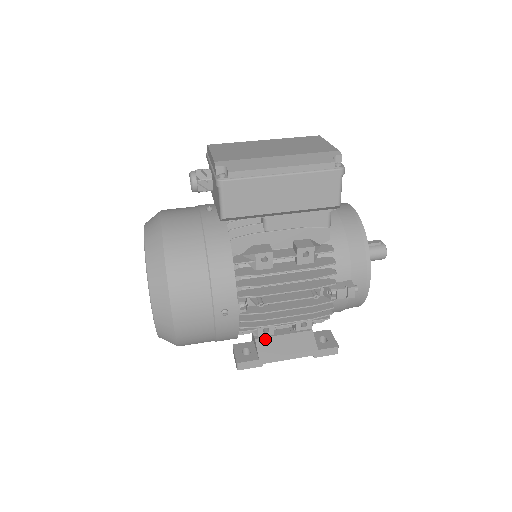
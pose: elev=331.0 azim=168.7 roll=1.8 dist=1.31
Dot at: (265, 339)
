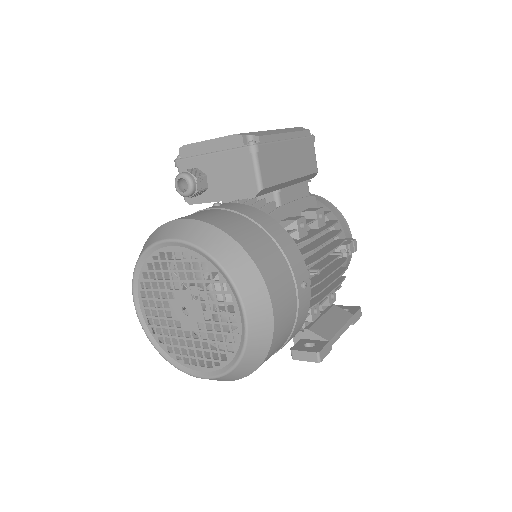
Dot at: (314, 325)
